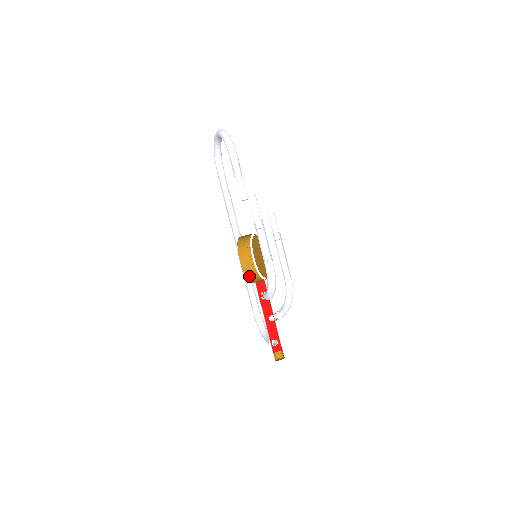
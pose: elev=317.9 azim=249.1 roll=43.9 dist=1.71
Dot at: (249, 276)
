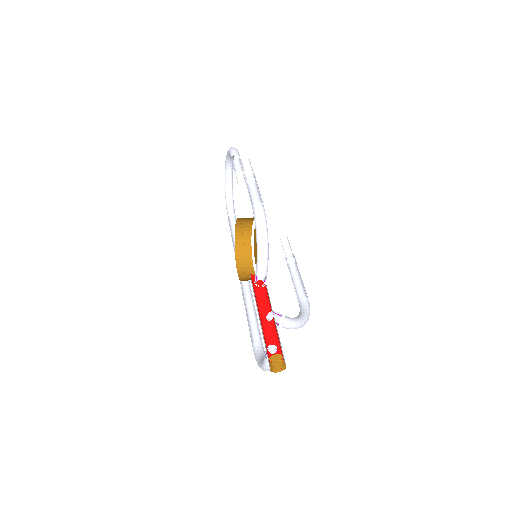
Dot at: (245, 279)
